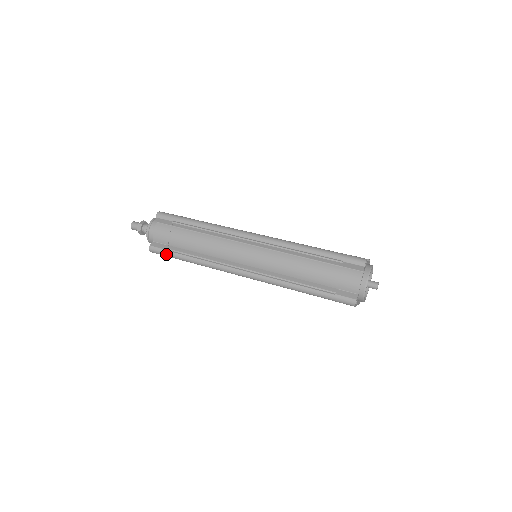
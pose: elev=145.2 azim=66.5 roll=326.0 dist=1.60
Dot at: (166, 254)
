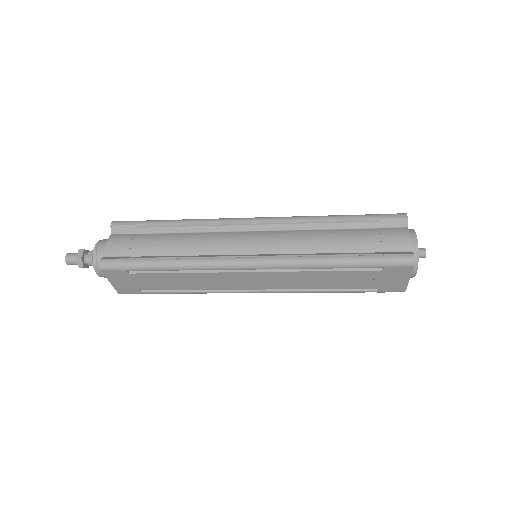
Dot at: (127, 264)
